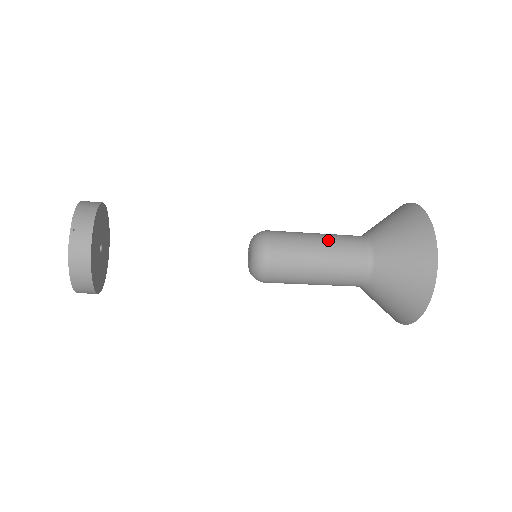
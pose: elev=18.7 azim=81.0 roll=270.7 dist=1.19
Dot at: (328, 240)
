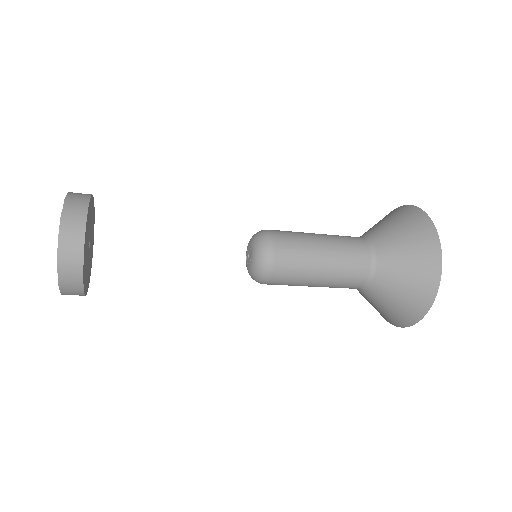
Dot at: (332, 269)
